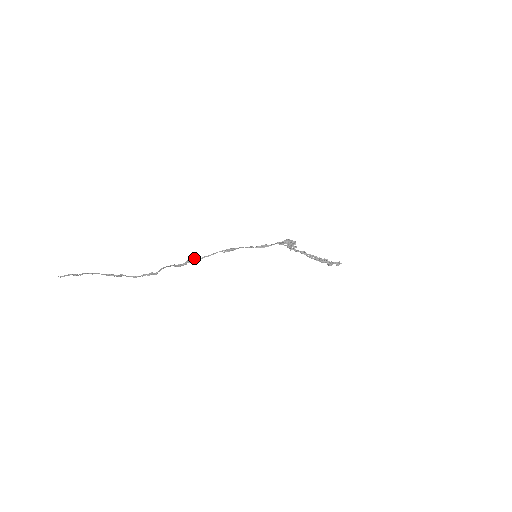
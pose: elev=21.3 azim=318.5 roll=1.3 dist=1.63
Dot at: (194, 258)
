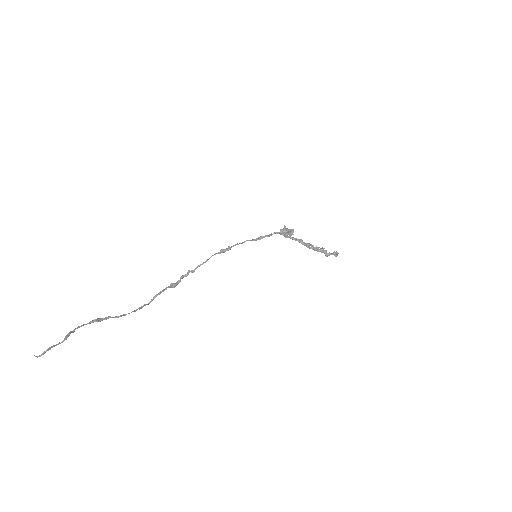
Dot at: (188, 270)
